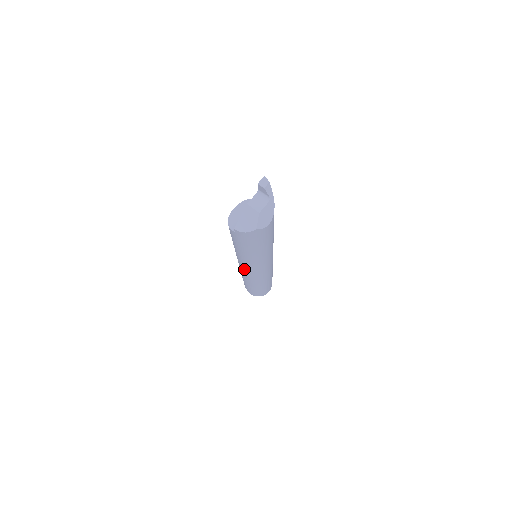
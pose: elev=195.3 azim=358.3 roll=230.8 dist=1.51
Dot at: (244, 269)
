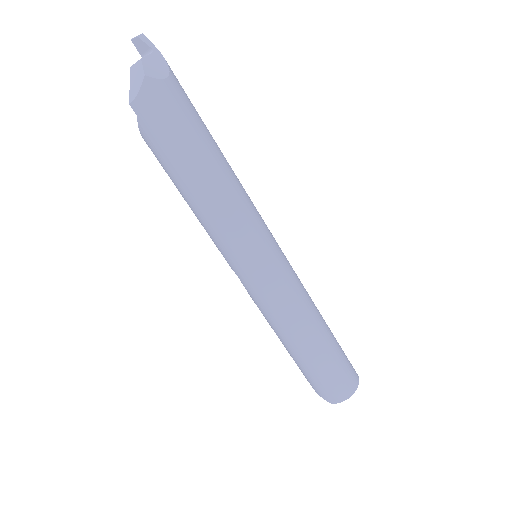
Dot at: (243, 273)
